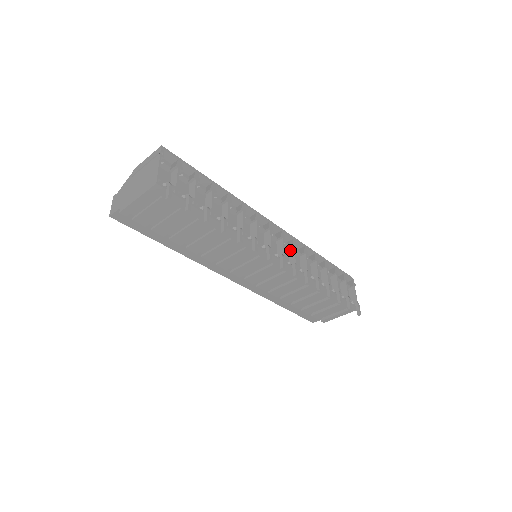
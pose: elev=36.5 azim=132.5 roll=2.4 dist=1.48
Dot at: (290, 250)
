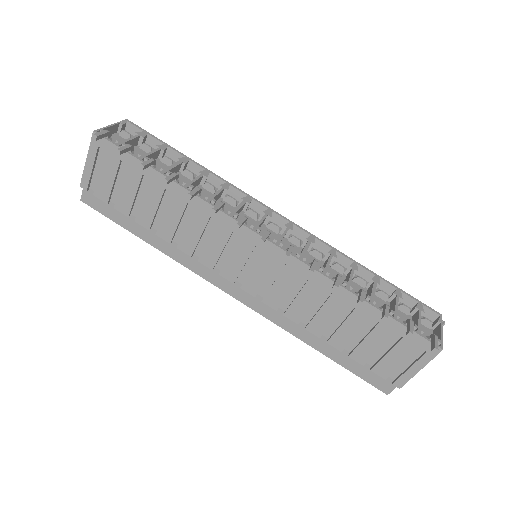
Dot at: (303, 247)
